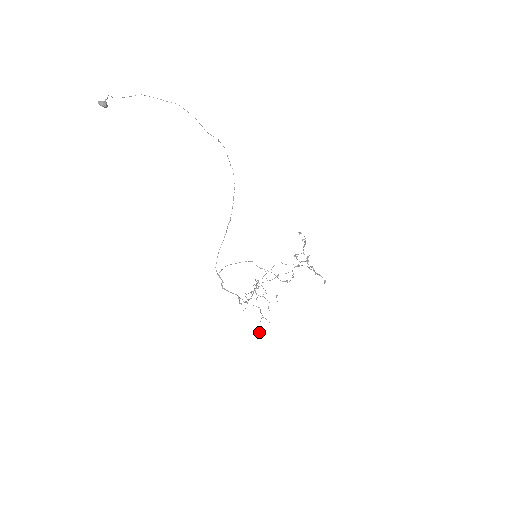
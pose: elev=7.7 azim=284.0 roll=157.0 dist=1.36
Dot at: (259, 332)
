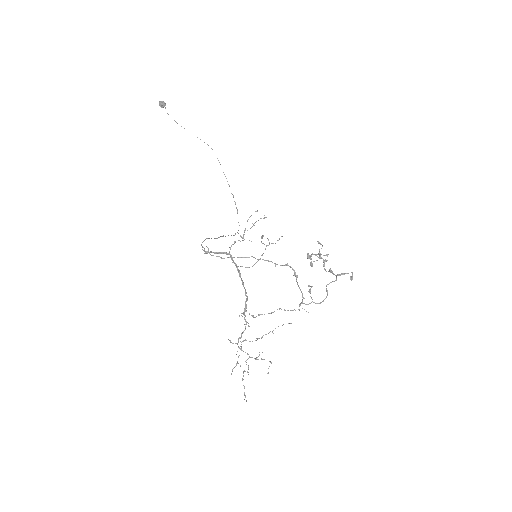
Dot at: (261, 238)
